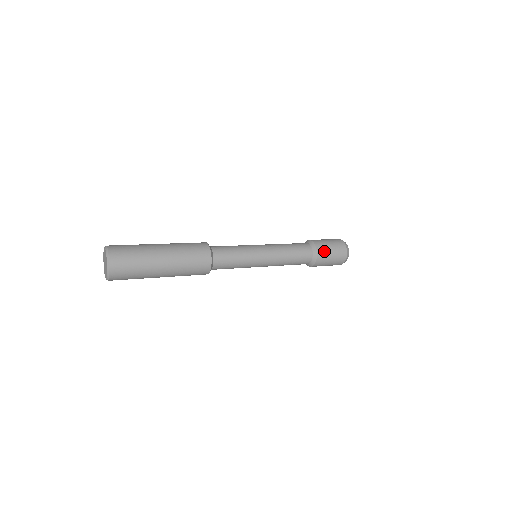
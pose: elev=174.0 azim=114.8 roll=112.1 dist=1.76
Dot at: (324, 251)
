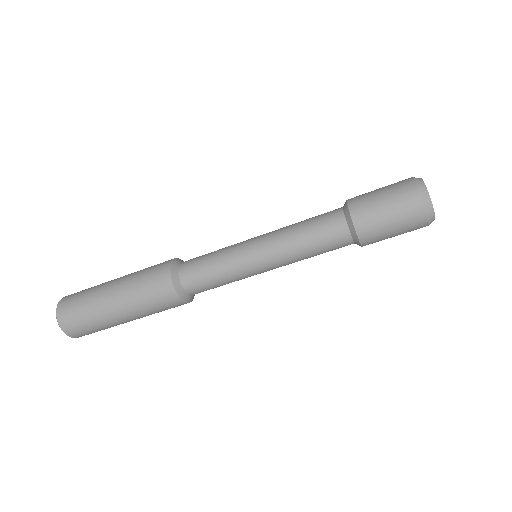
Dot at: occluded
